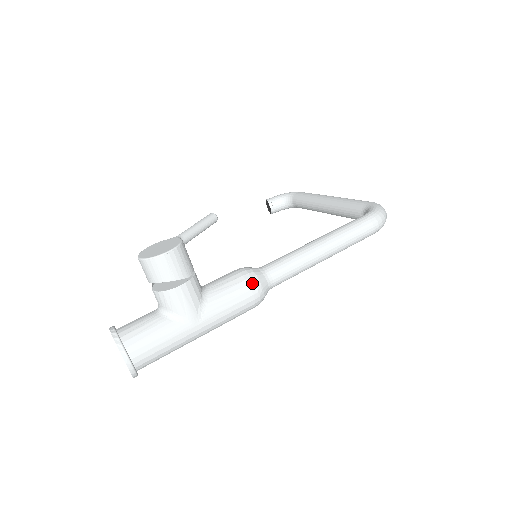
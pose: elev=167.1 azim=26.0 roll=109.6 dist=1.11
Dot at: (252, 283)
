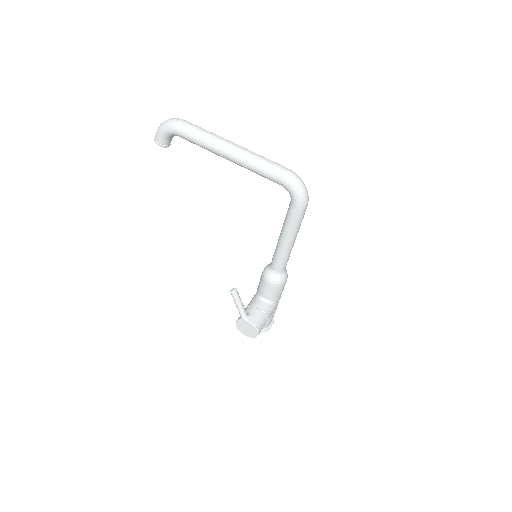
Dot at: (282, 284)
